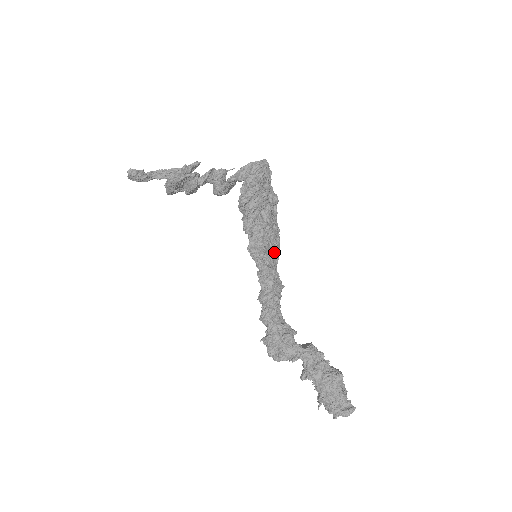
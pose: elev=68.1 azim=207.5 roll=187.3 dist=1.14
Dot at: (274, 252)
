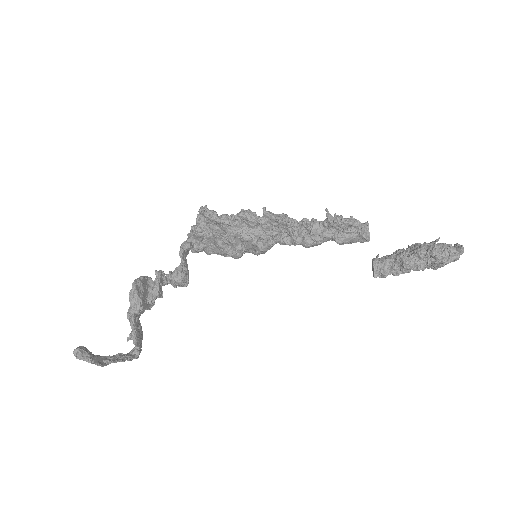
Dot at: occluded
